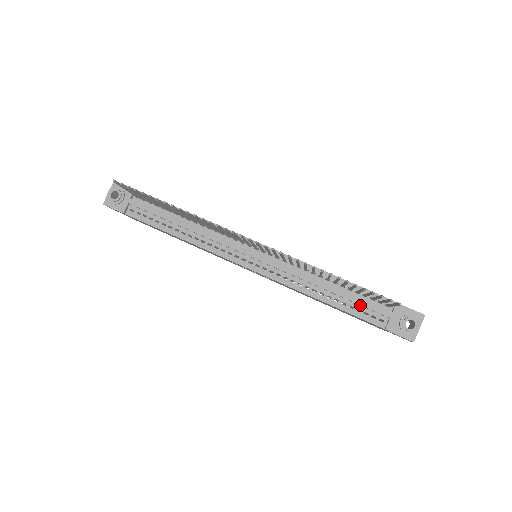
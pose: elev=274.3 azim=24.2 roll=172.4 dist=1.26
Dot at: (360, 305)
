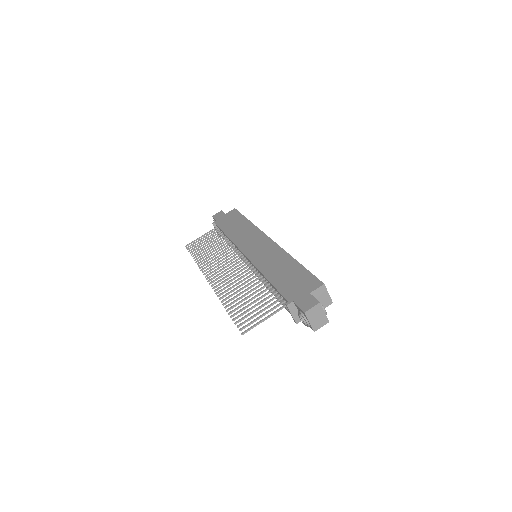
Dot at: occluded
